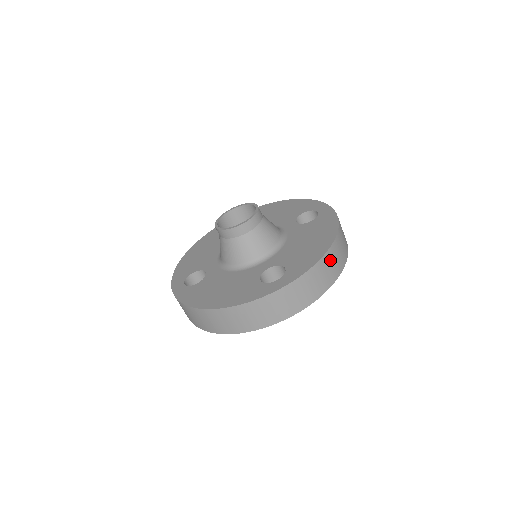
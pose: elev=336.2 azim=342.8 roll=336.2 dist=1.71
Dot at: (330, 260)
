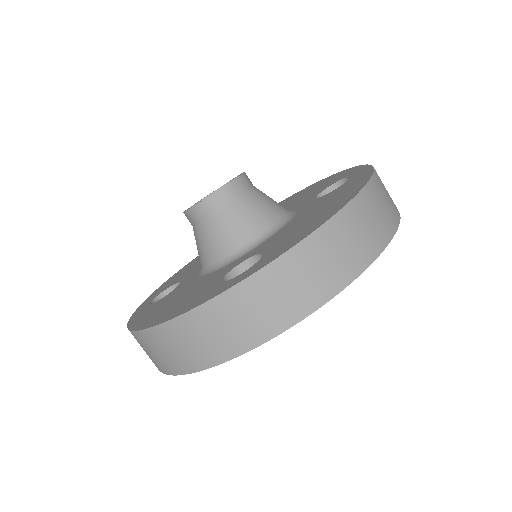
Dot at: (342, 234)
